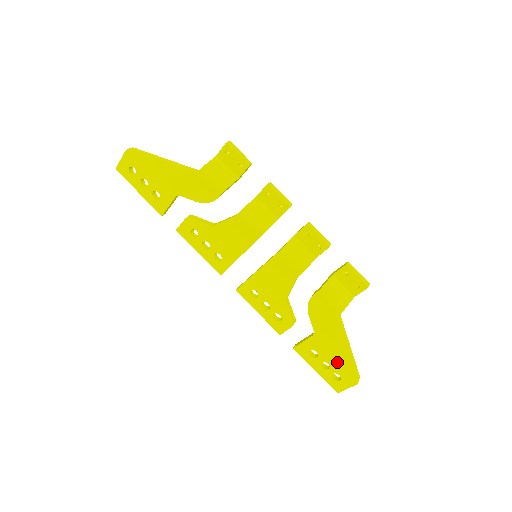
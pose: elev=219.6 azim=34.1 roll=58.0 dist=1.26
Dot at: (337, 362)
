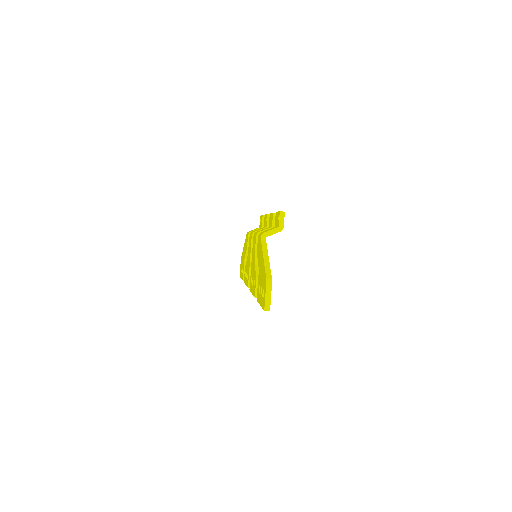
Dot at: occluded
